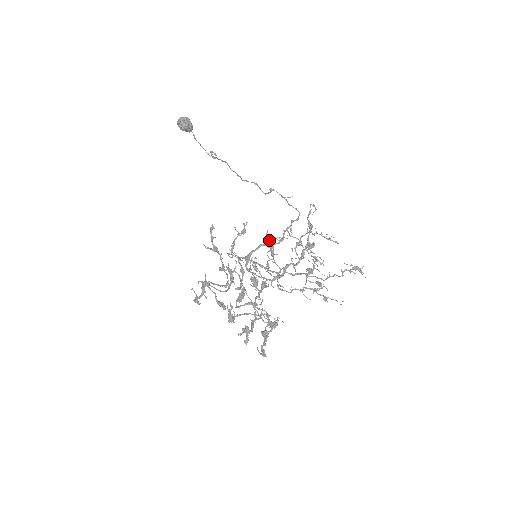
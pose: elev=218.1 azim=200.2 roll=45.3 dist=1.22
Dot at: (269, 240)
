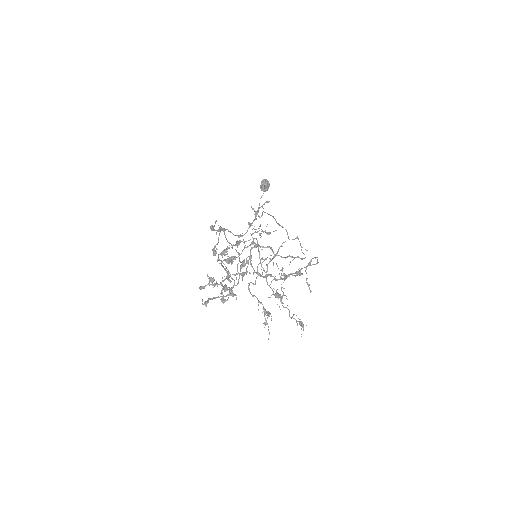
Dot at: occluded
